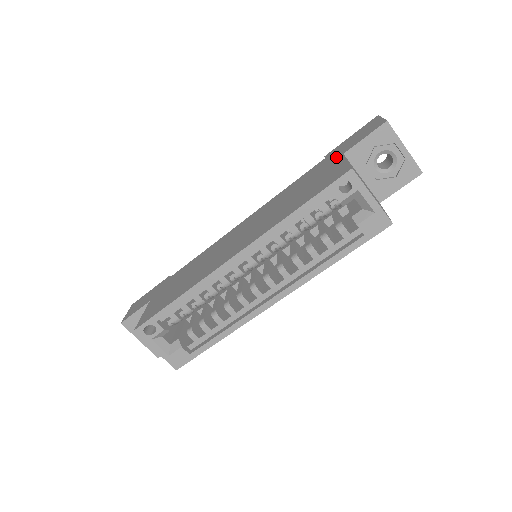
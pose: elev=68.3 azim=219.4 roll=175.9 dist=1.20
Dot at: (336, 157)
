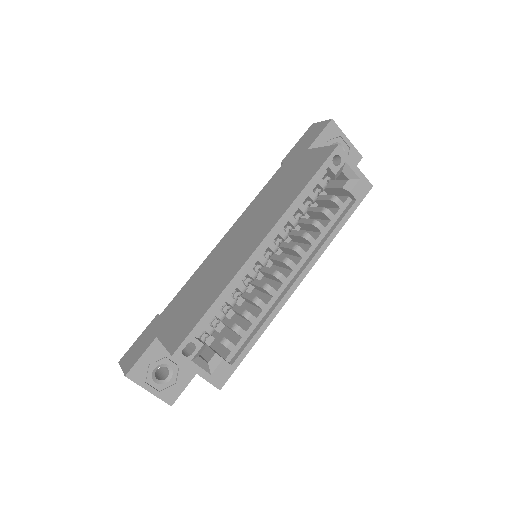
Dot at: (301, 154)
